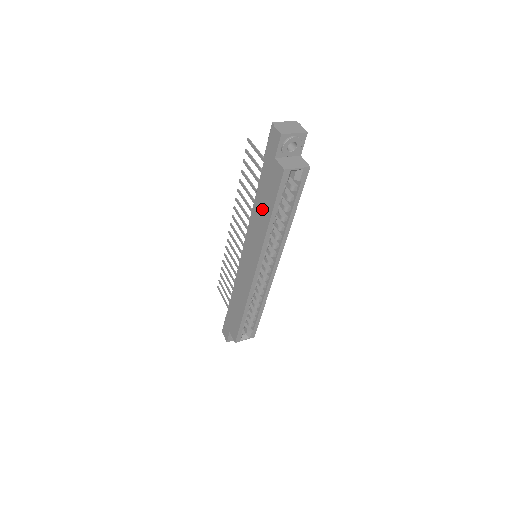
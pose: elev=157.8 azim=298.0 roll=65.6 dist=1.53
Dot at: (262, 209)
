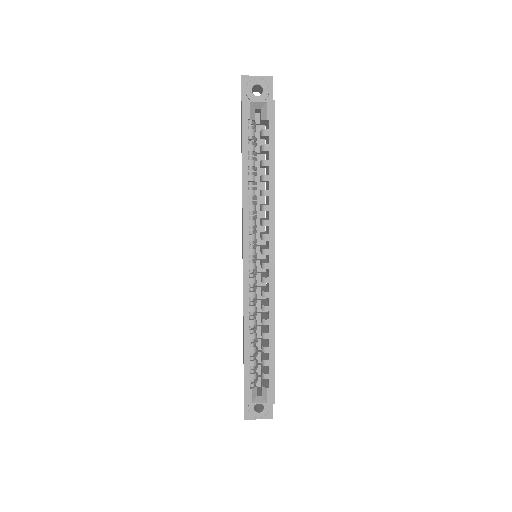
Dot at: occluded
